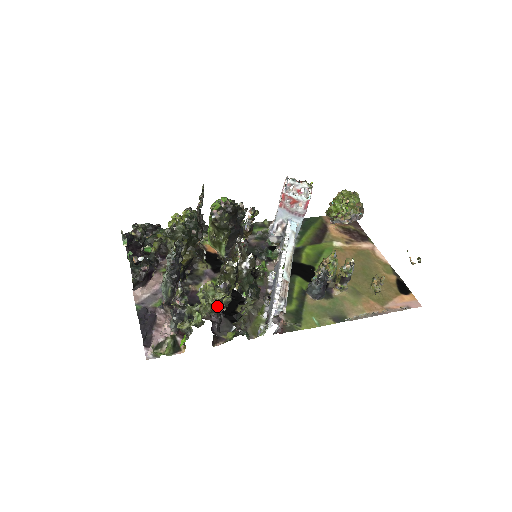
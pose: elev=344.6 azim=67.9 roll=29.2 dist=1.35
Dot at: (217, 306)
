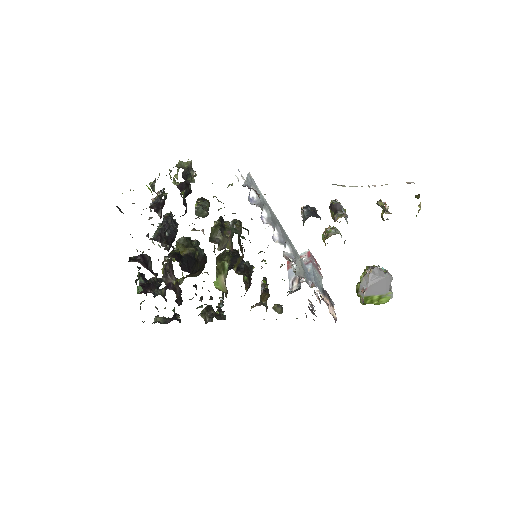
Dot at: (184, 168)
